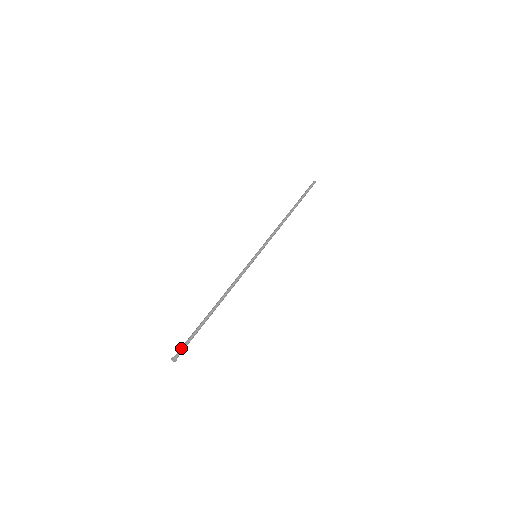
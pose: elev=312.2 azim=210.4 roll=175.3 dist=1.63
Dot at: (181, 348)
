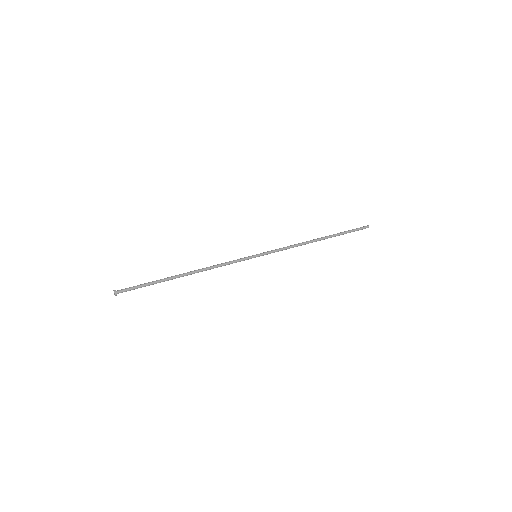
Dot at: (128, 288)
